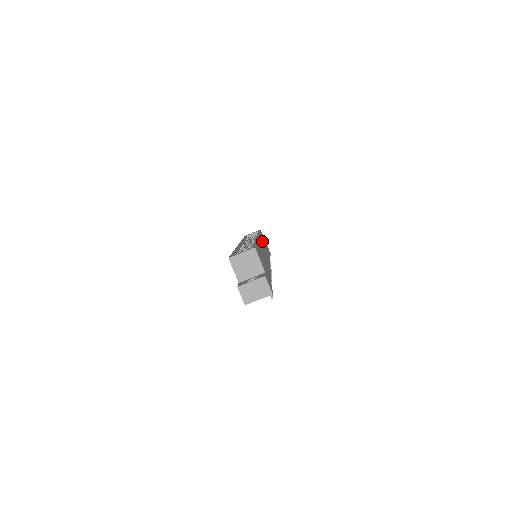
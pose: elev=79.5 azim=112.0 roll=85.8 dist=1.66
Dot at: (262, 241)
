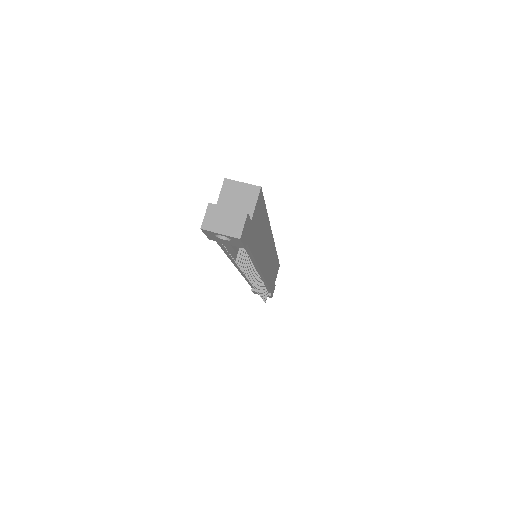
Dot at: (273, 258)
